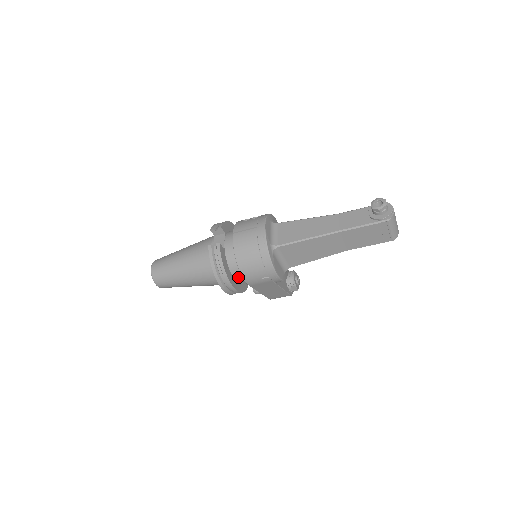
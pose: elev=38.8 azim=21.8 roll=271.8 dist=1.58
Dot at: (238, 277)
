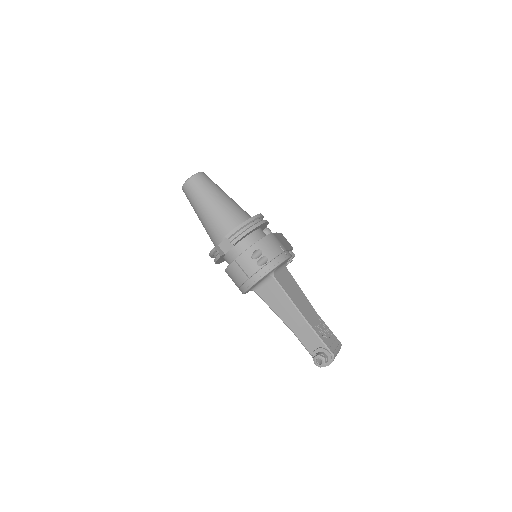
Dot at: occluded
